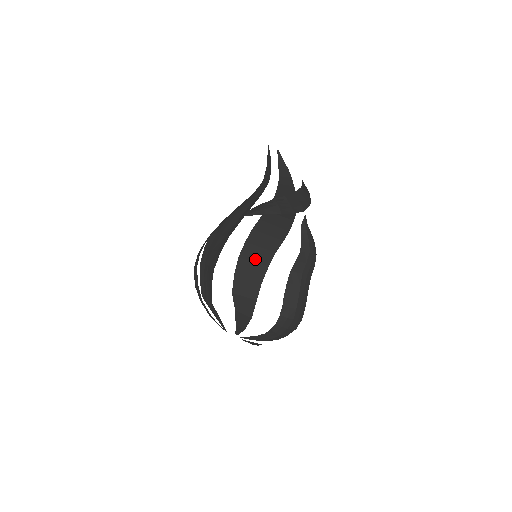
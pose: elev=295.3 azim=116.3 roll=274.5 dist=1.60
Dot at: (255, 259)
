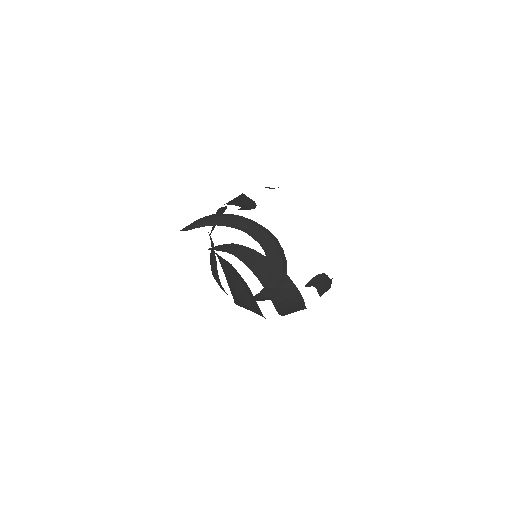
Dot at: occluded
